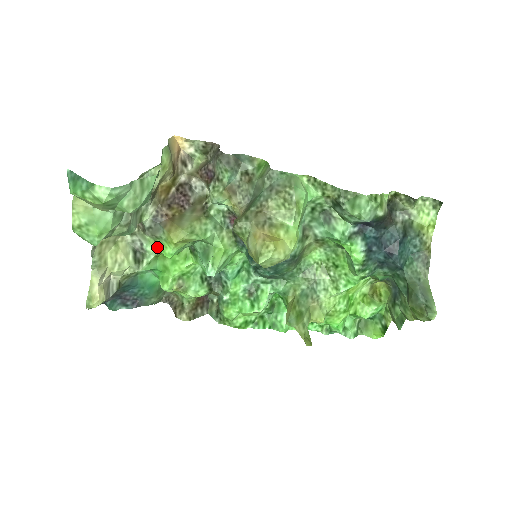
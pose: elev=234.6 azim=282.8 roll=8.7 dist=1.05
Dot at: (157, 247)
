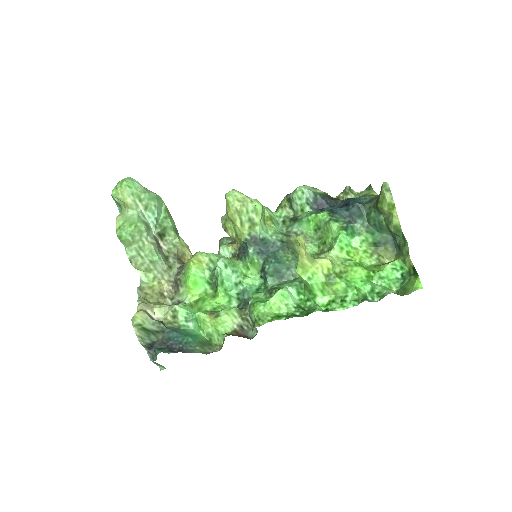
Dot at: (188, 290)
